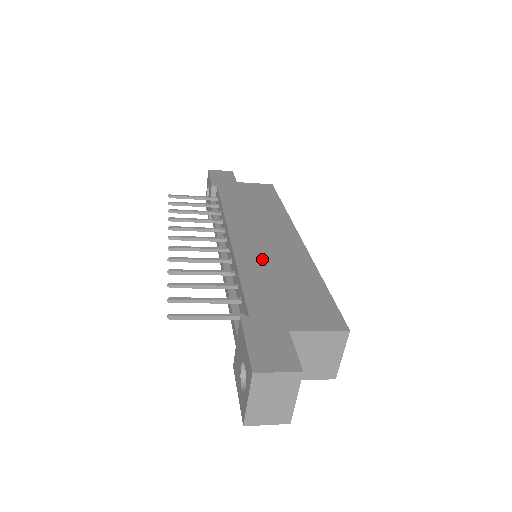
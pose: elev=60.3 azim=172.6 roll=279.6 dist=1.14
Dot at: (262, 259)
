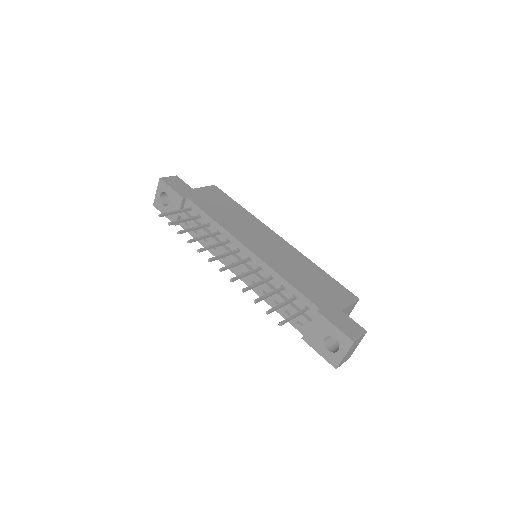
Dot at: (283, 263)
